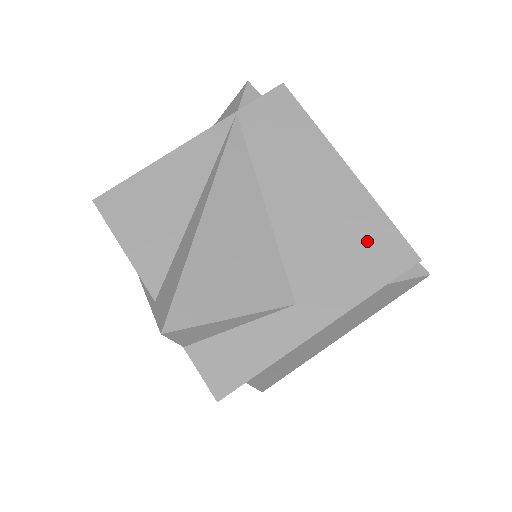
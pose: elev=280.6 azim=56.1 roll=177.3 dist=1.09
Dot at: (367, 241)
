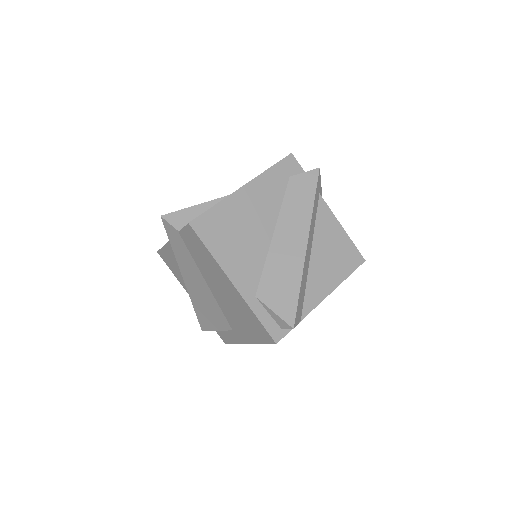
Dot at: occluded
